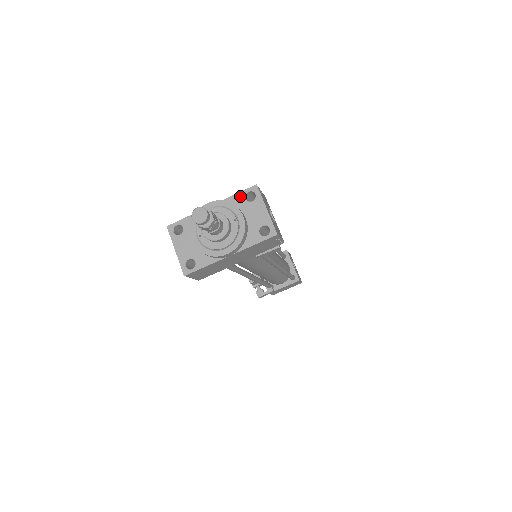
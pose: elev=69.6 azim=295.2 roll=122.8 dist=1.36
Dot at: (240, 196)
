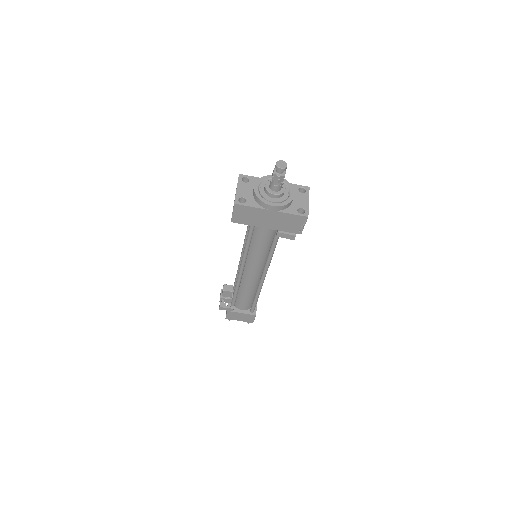
Dot at: (296, 186)
